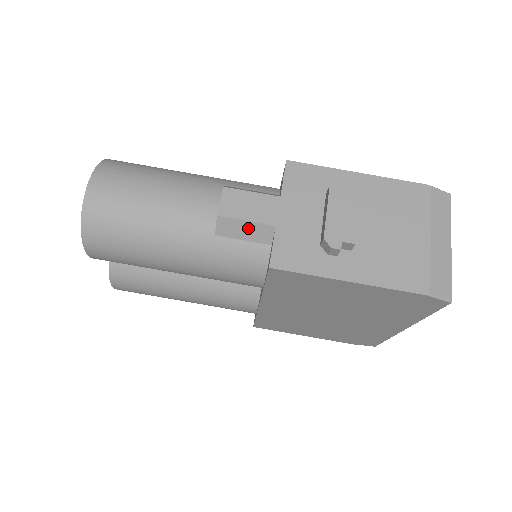
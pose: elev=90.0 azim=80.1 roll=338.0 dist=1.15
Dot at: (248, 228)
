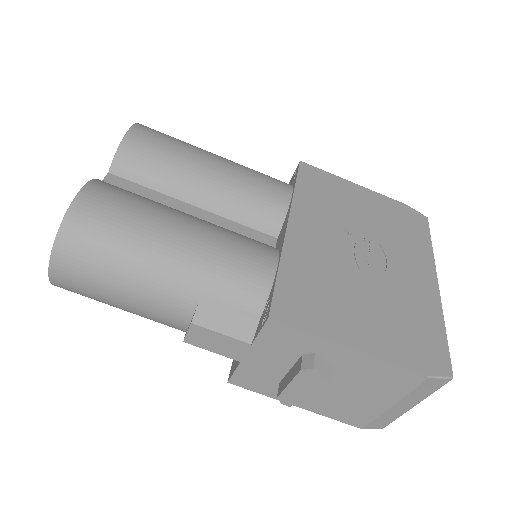
Dot at: occluded
